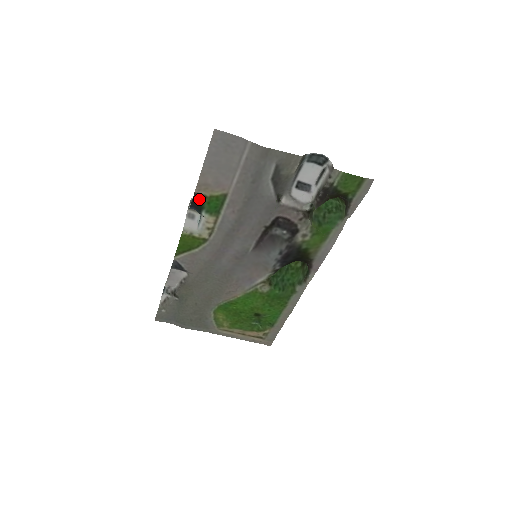
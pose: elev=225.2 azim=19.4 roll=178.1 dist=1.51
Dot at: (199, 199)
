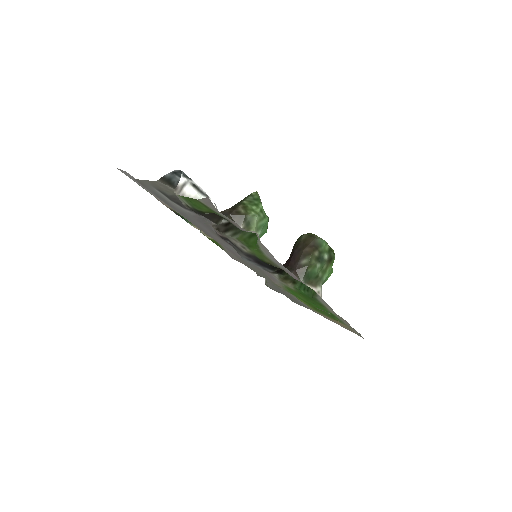
Dot at: occluded
